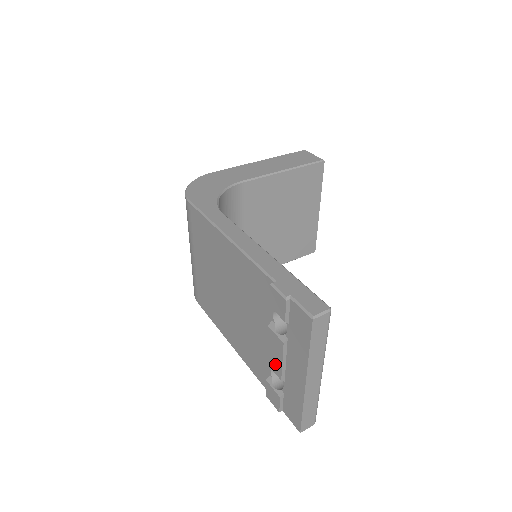
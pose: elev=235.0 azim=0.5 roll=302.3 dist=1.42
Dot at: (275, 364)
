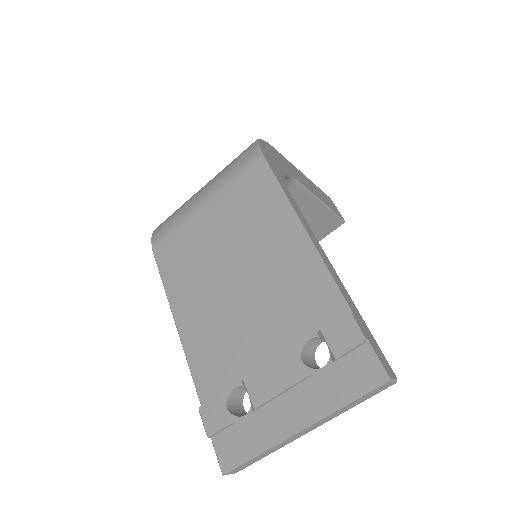
Dot at: (262, 388)
